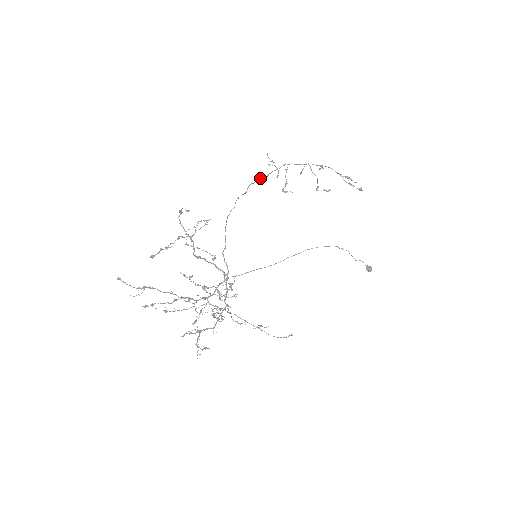
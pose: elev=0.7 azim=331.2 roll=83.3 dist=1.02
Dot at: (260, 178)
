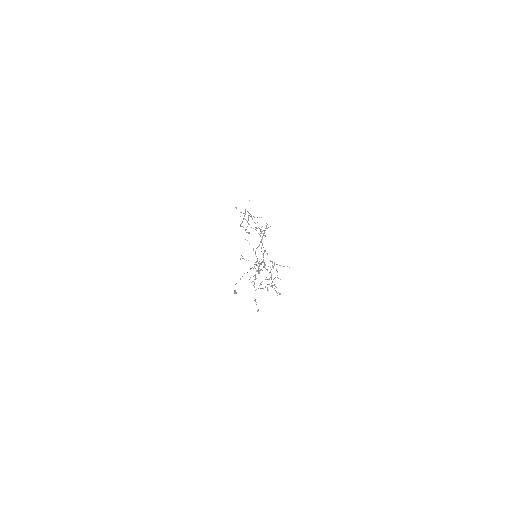
Dot at: occluded
